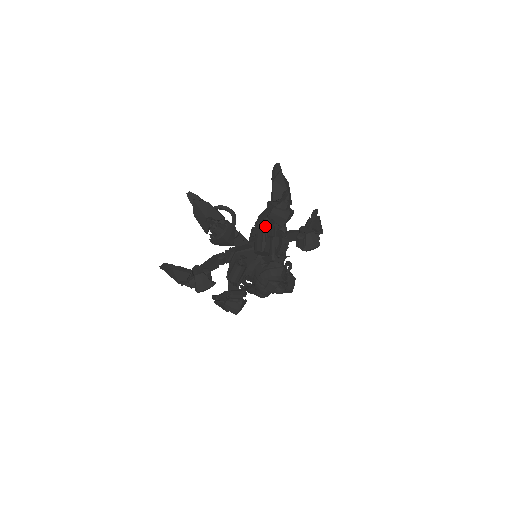
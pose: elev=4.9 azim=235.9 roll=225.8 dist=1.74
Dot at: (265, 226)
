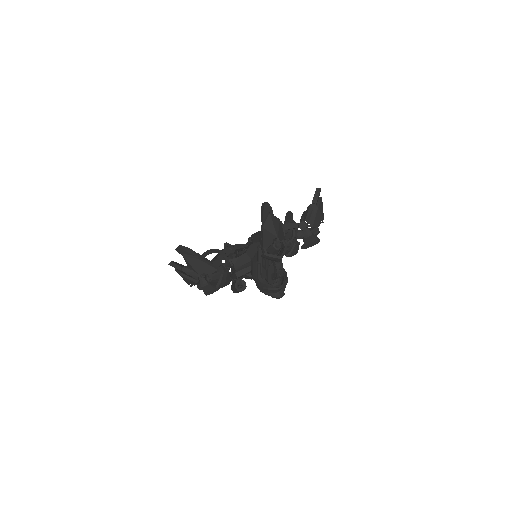
Dot at: (259, 256)
